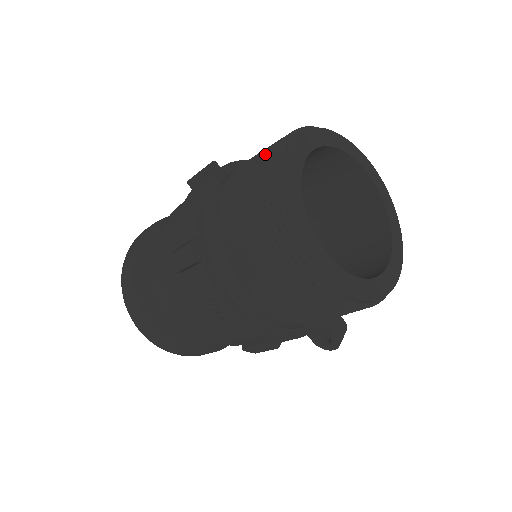
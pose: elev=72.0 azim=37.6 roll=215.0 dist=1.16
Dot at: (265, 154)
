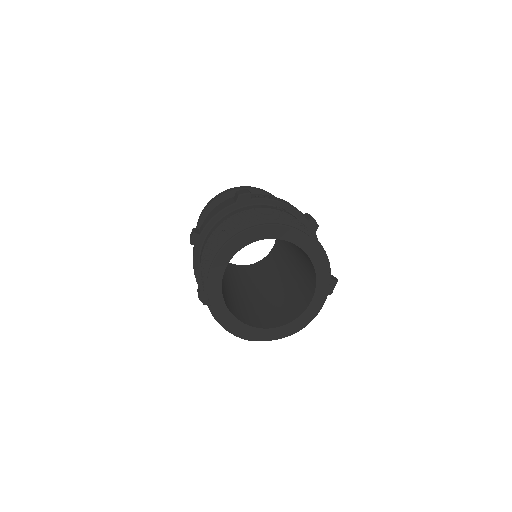
Dot at: (203, 269)
